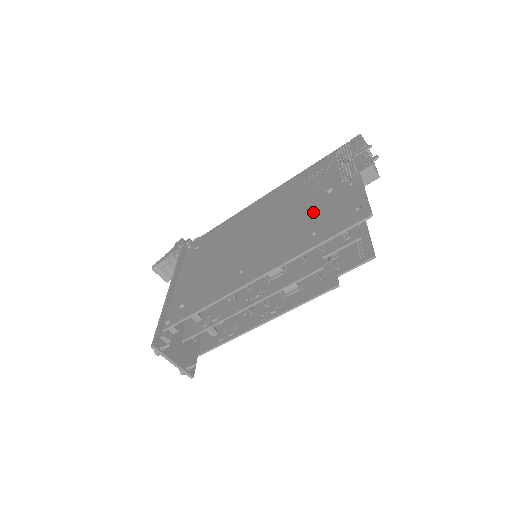
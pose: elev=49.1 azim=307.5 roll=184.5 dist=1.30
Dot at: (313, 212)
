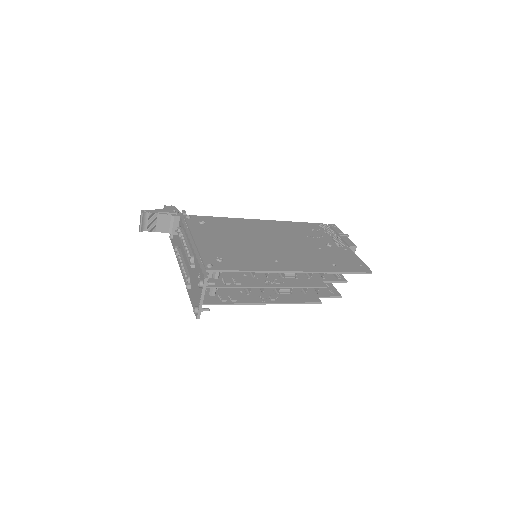
Dot at: (324, 252)
